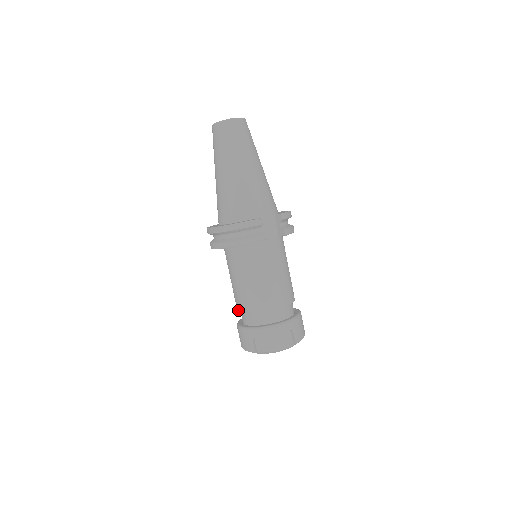
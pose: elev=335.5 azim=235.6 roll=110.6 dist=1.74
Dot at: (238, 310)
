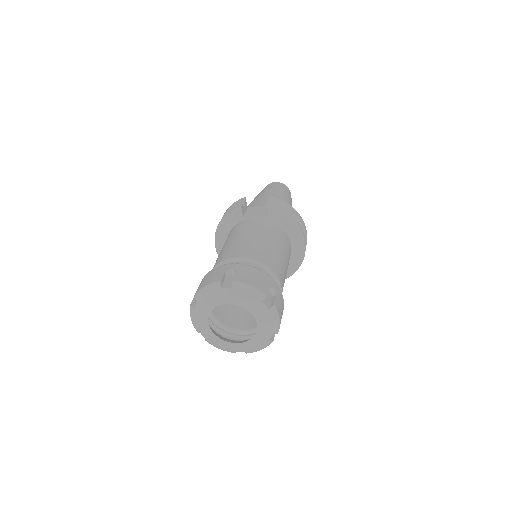
Dot at: occluded
